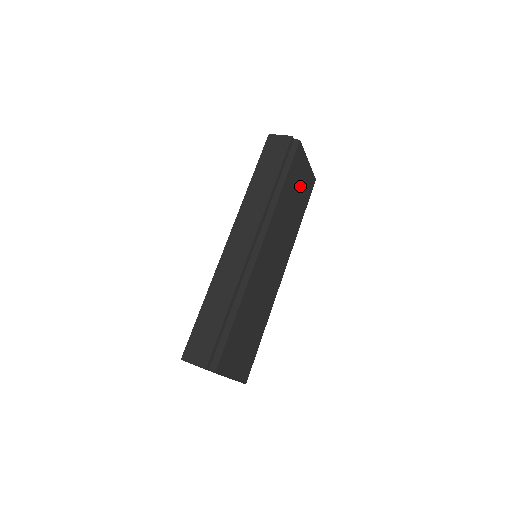
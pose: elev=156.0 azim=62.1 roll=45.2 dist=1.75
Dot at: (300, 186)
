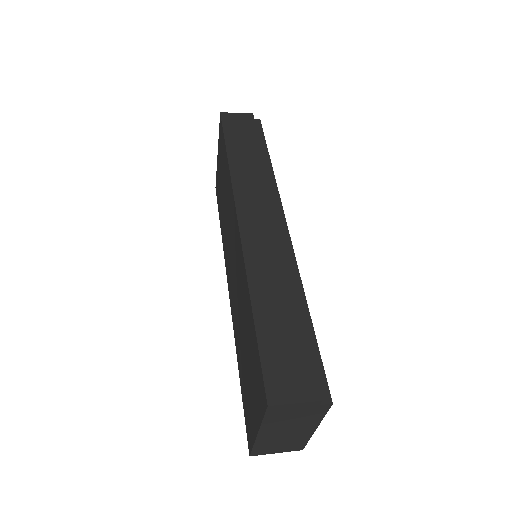
Dot at: occluded
